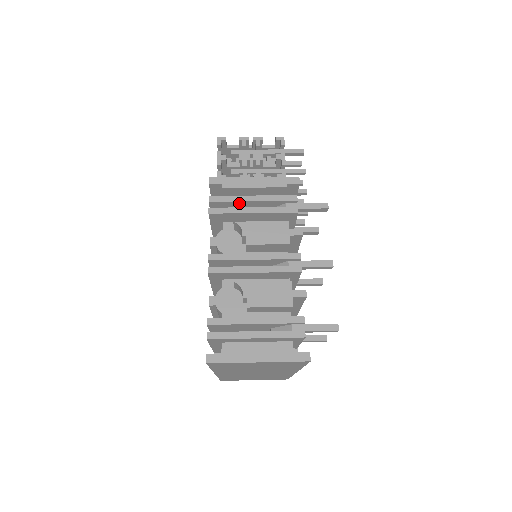
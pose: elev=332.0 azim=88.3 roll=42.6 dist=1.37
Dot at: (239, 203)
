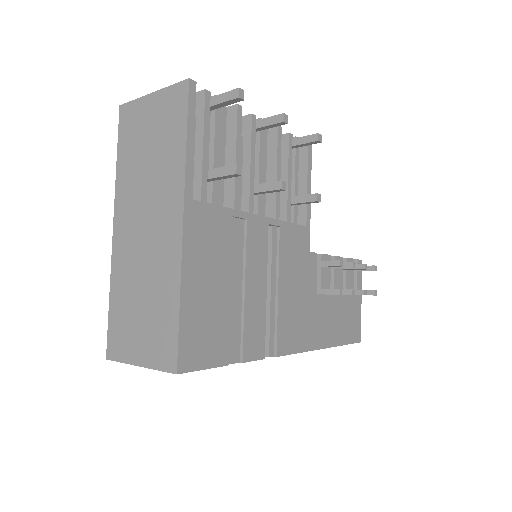
Dot at: occluded
